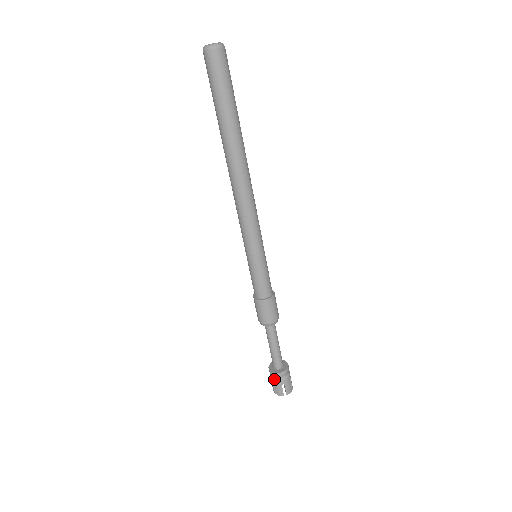
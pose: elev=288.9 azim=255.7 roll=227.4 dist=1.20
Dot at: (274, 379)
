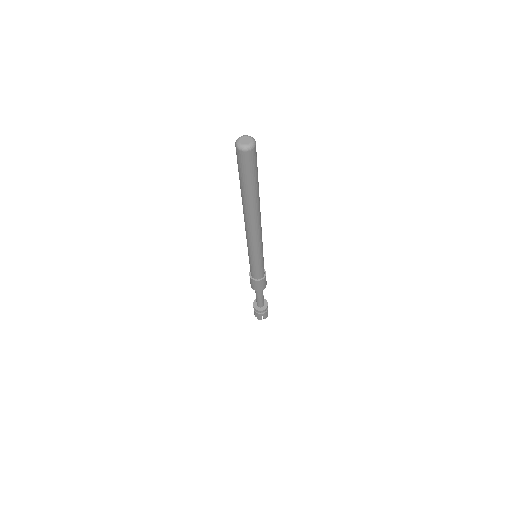
Dot at: (256, 312)
